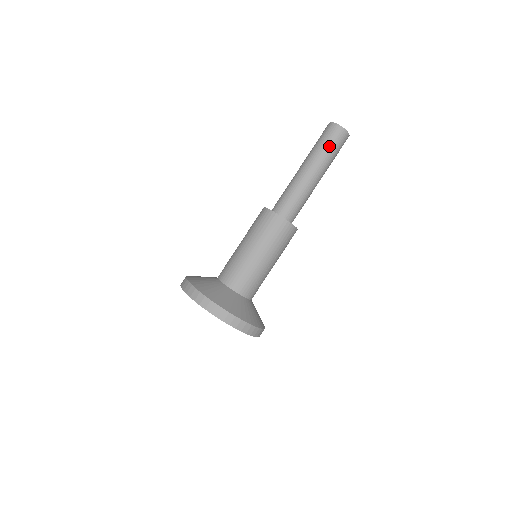
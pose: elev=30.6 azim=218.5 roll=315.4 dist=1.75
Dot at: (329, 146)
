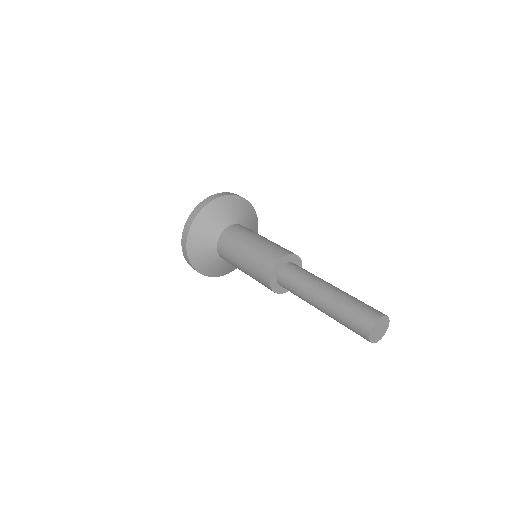
Dot at: (348, 328)
